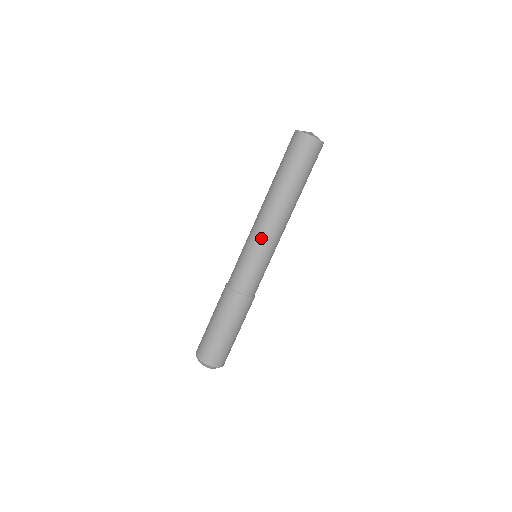
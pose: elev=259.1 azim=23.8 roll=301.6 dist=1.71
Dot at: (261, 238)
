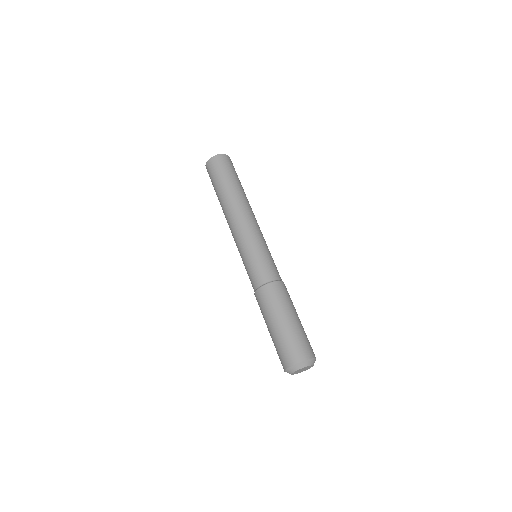
Dot at: (255, 232)
